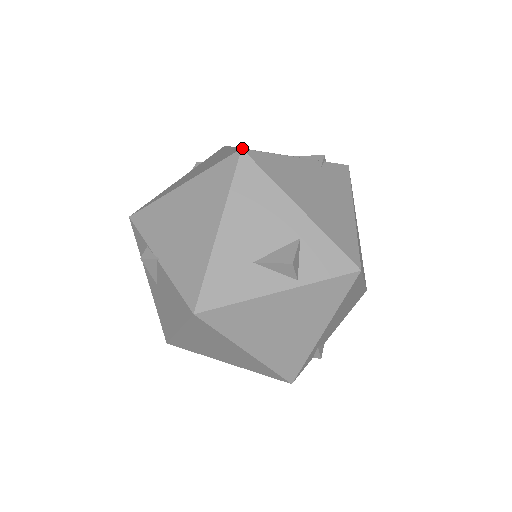
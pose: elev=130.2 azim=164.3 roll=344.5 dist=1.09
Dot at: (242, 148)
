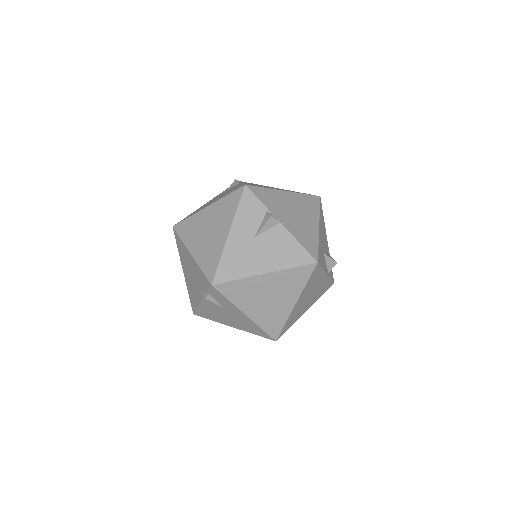
Dot at: occluded
